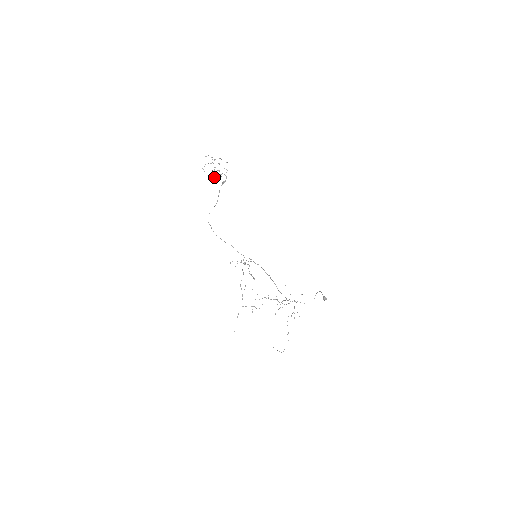
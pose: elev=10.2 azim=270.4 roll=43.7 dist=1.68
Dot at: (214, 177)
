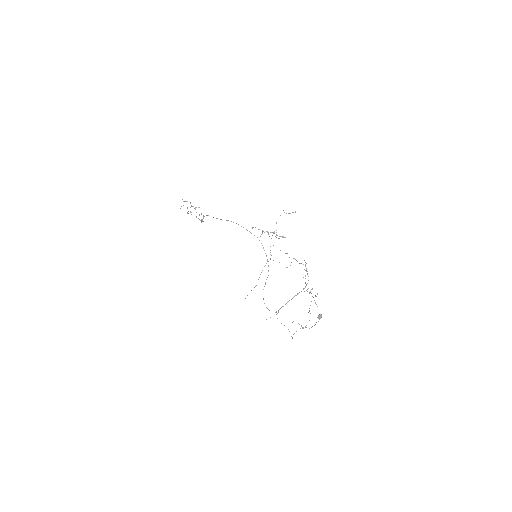
Dot at: occluded
